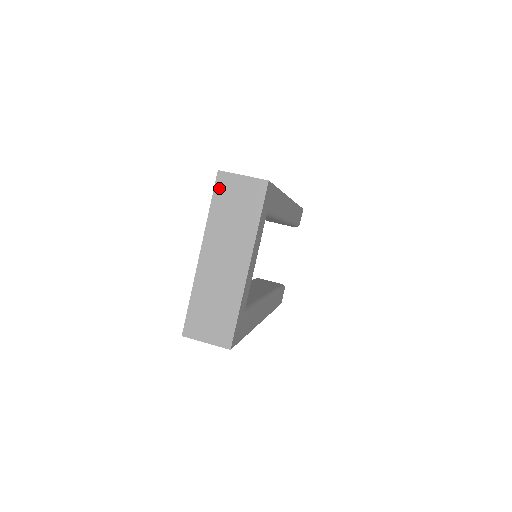
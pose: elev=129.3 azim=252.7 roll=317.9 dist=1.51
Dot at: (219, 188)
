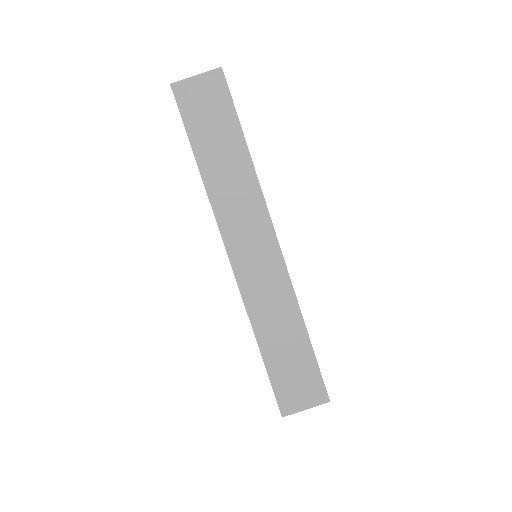
Dot at: occluded
